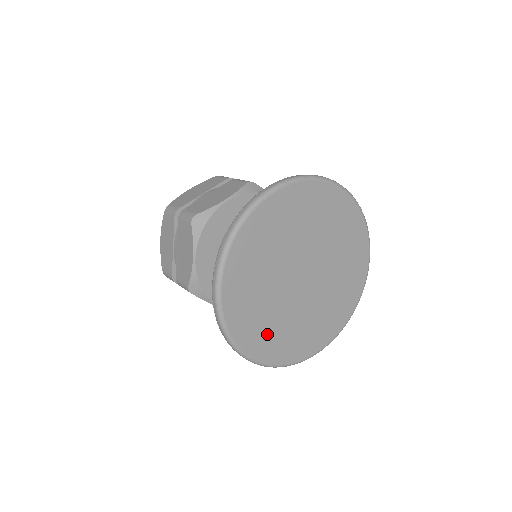
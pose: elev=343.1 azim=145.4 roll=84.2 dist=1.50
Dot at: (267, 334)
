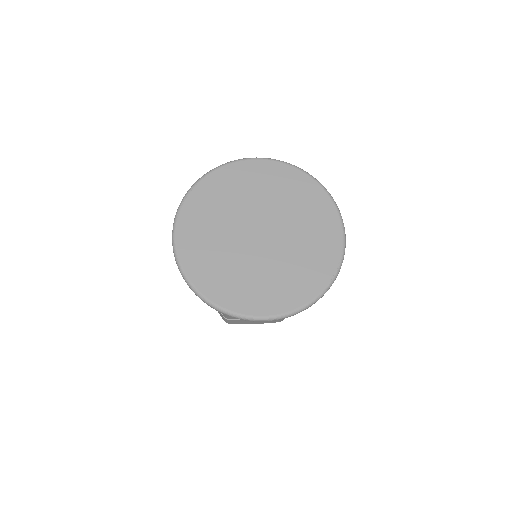
Dot at: (257, 292)
